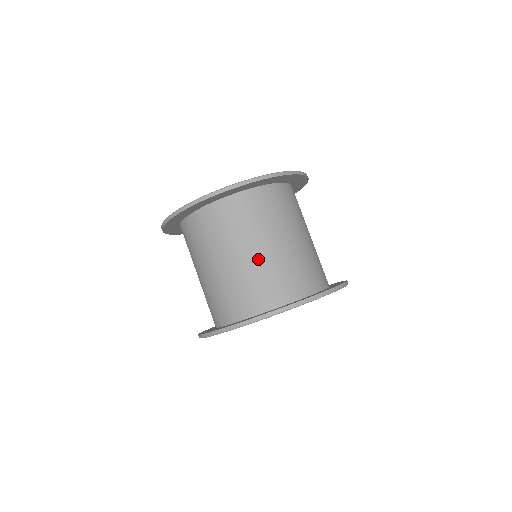
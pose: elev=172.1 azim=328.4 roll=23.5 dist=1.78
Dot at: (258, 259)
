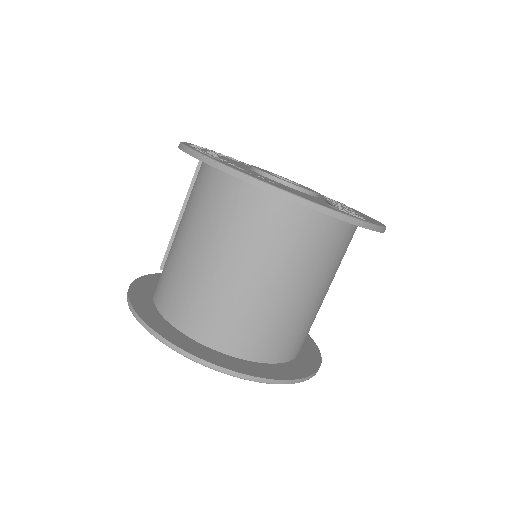
Dot at: (293, 303)
